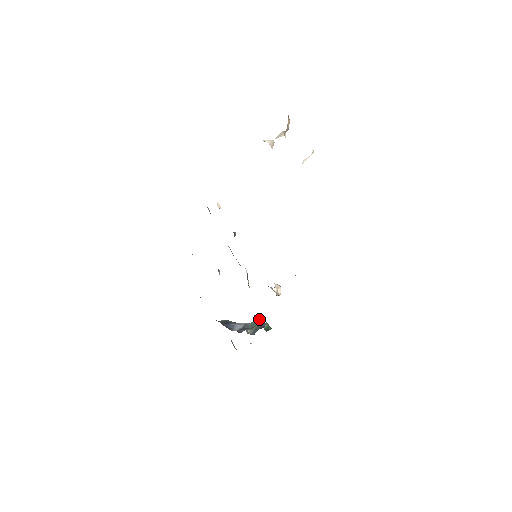
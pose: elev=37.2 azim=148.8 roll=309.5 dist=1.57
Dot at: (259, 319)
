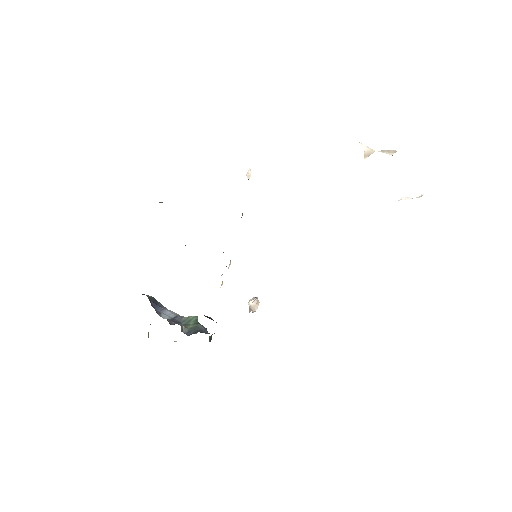
Dot at: (197, 318)
